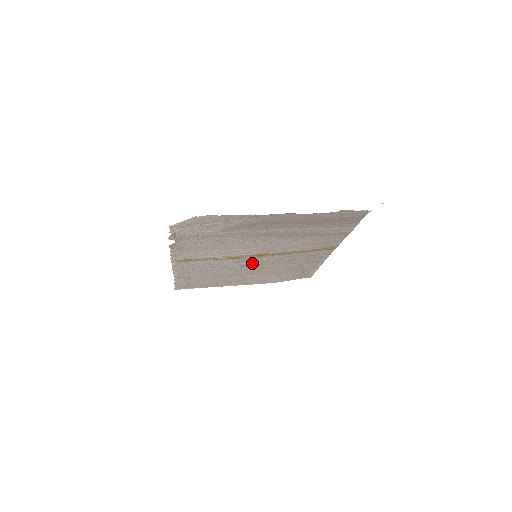
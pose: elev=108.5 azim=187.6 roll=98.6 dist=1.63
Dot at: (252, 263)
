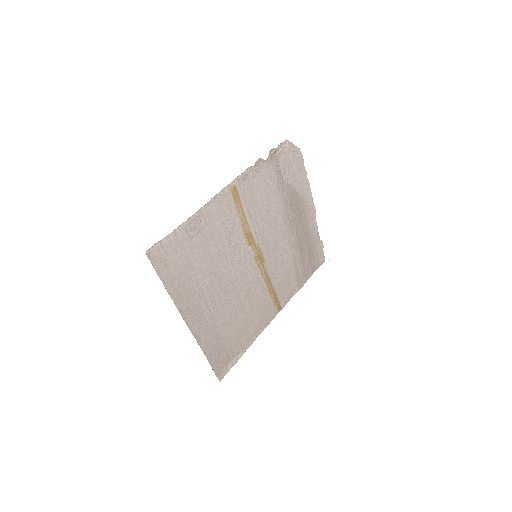
Dot at: (240, 270)
